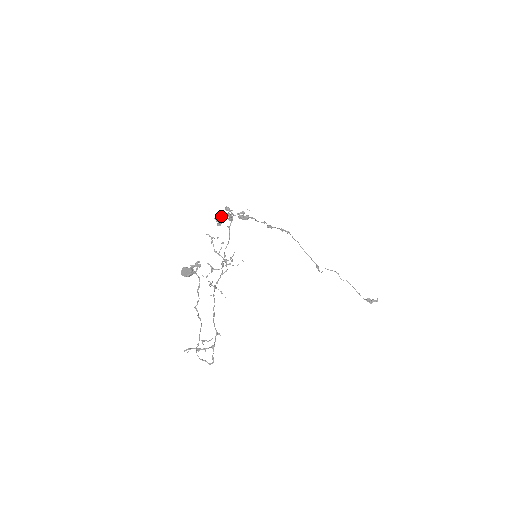
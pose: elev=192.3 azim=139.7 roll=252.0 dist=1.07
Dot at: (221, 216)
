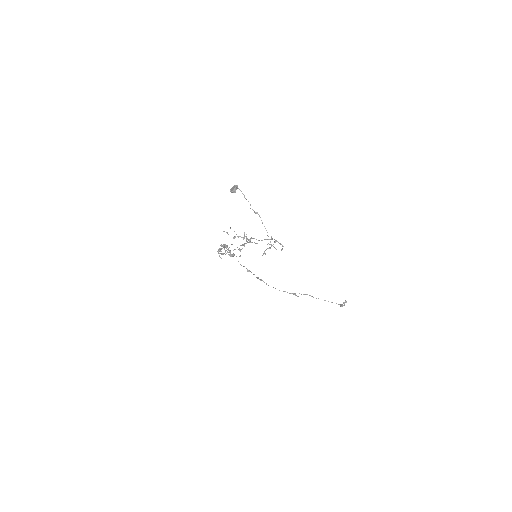
Dot at: occluded
